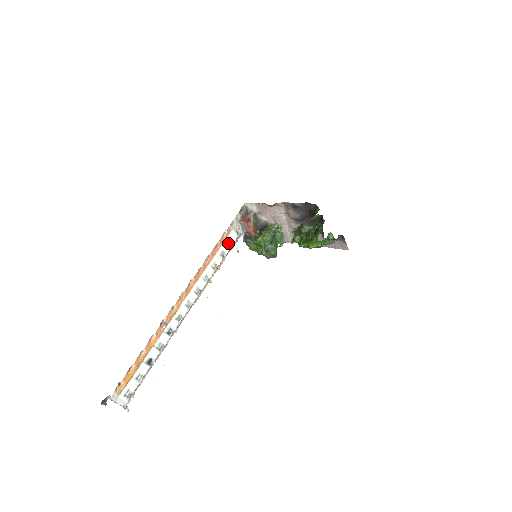
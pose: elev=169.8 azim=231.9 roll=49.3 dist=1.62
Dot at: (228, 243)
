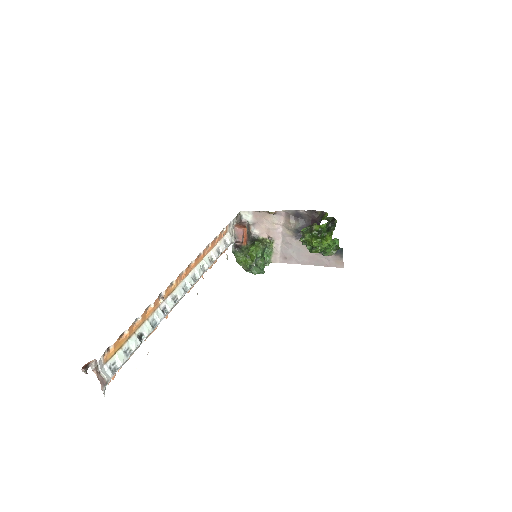
Dot at: (224, 243)
